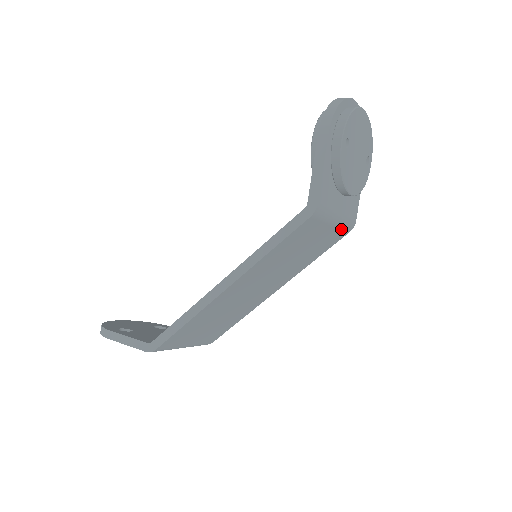
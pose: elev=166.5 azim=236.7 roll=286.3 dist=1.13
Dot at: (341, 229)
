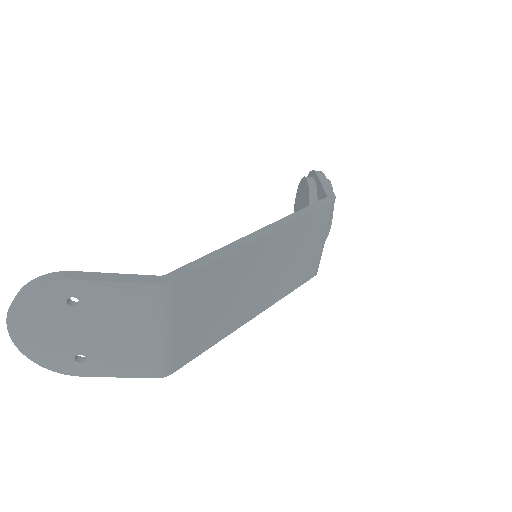
Dot at: (318, 260)
